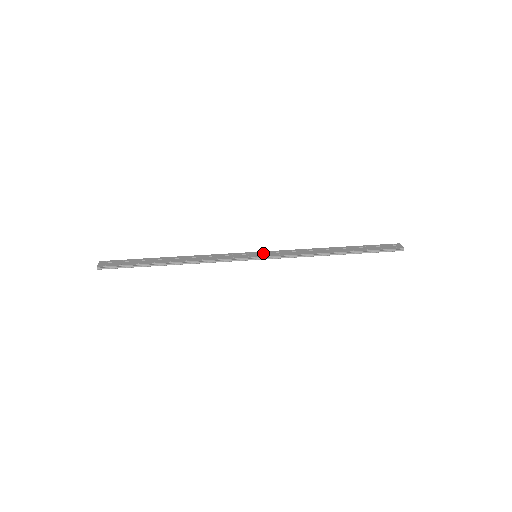
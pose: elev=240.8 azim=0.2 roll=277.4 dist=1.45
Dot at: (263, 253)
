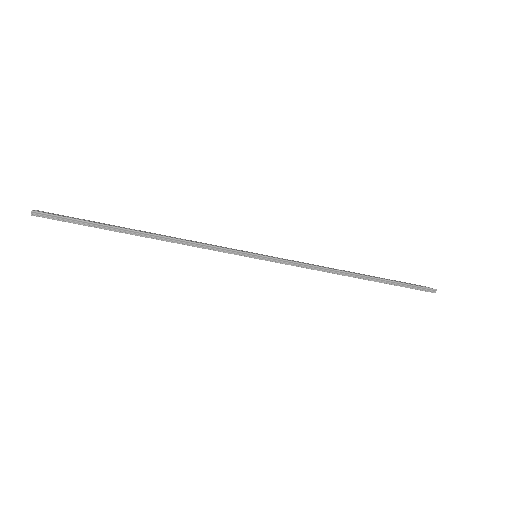
Dot at: (265, 255)
